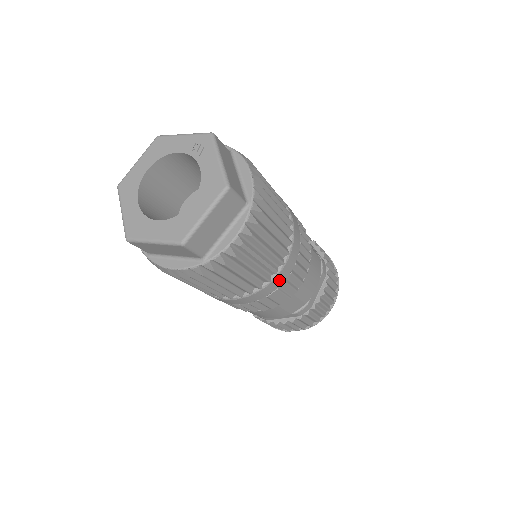
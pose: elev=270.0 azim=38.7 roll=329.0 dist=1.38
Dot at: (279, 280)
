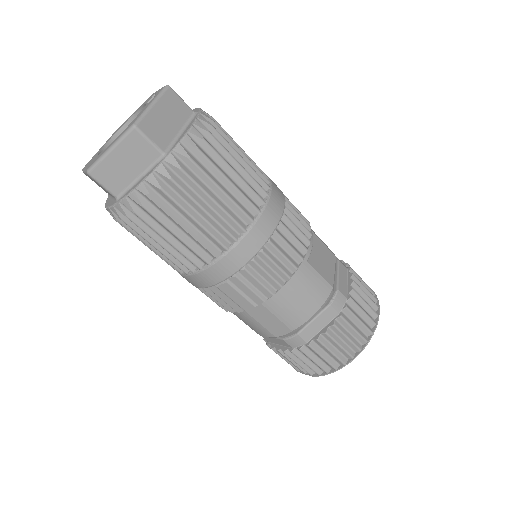
Dot at: (224, 269)
